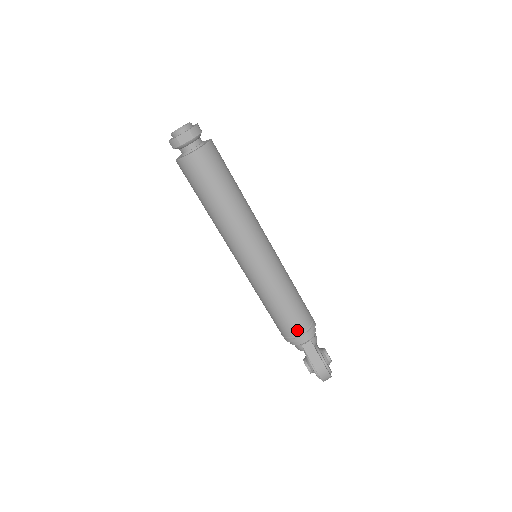
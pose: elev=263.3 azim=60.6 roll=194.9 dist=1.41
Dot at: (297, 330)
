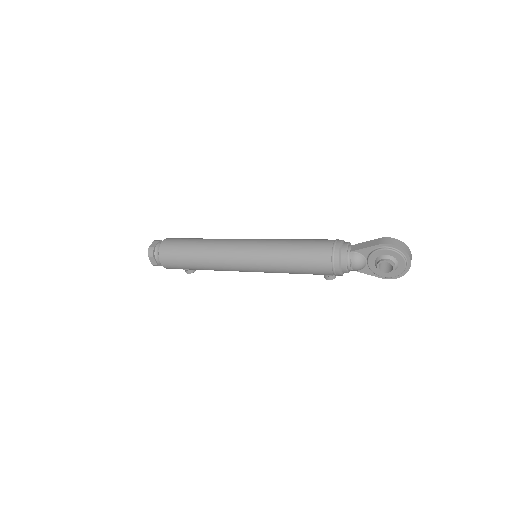
Dot at: (328, 244)
